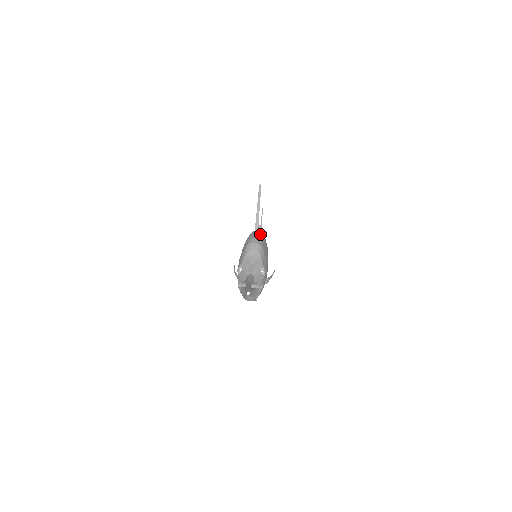
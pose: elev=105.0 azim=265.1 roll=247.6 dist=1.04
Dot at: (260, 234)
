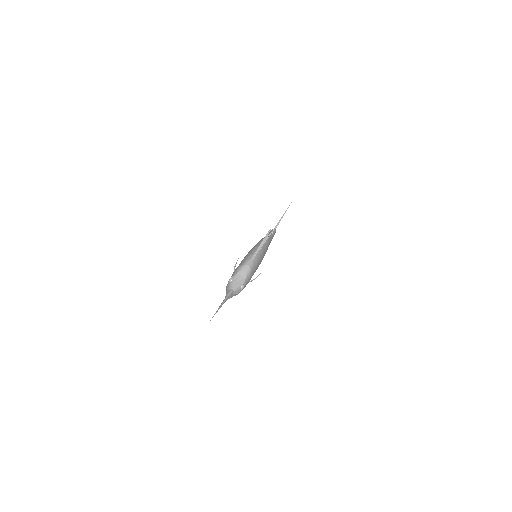
Dot at: (258, 255)
